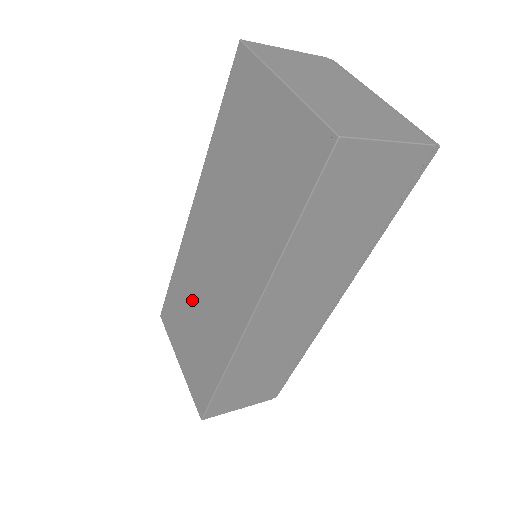
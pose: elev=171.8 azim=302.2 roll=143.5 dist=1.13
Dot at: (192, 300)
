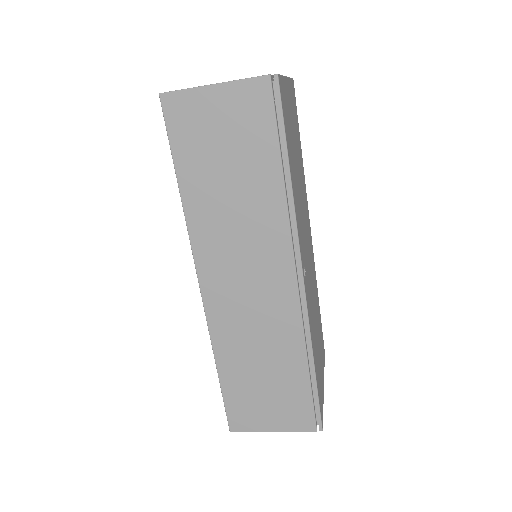
Dot at: occluded
